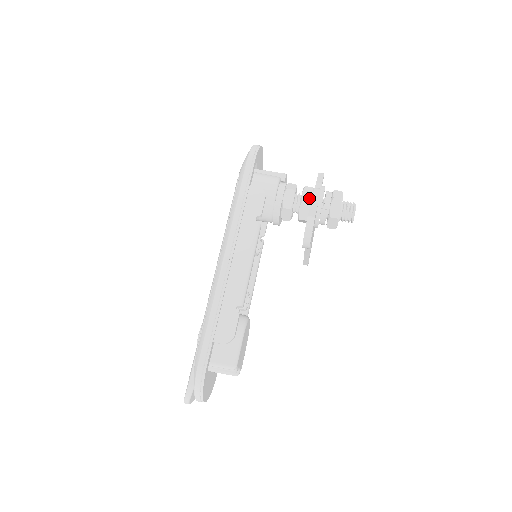
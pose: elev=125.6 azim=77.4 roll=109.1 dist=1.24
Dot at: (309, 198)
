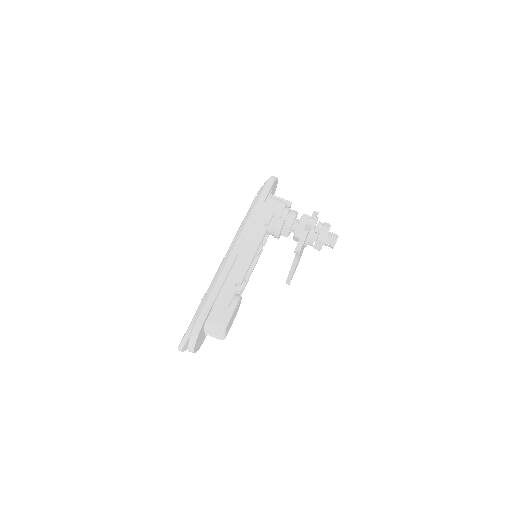
Dot at: (305, 222)
